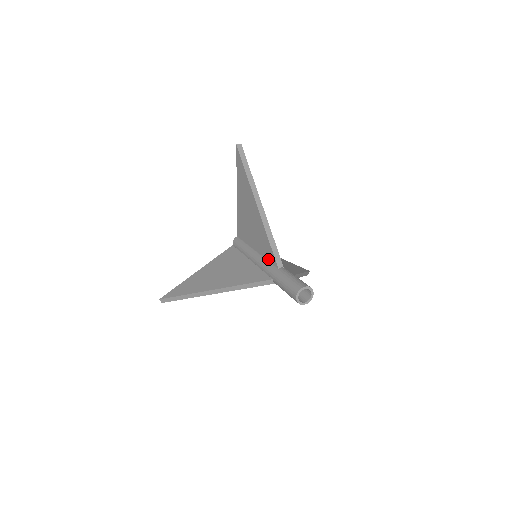
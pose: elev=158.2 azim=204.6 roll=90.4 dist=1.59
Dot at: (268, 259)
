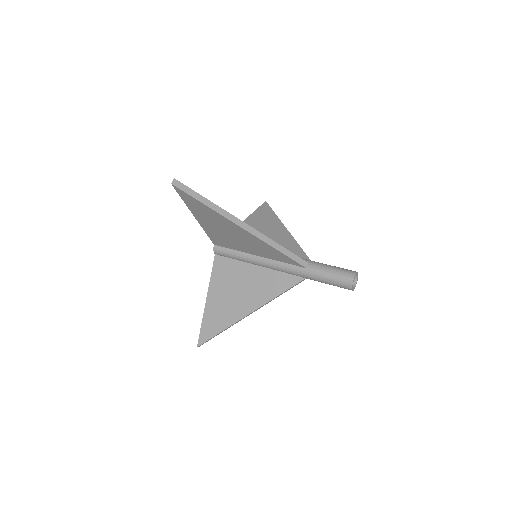
Dot at: (285, 262)
